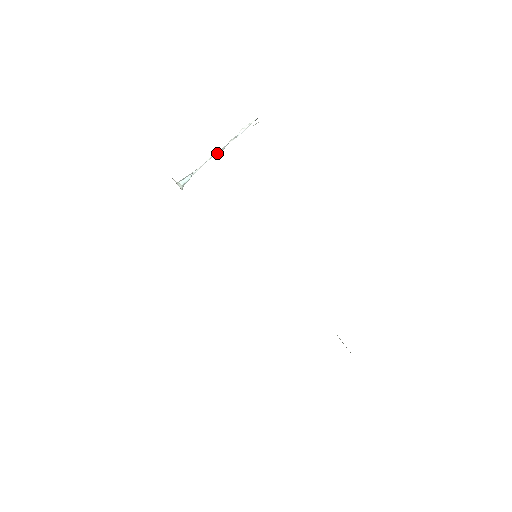
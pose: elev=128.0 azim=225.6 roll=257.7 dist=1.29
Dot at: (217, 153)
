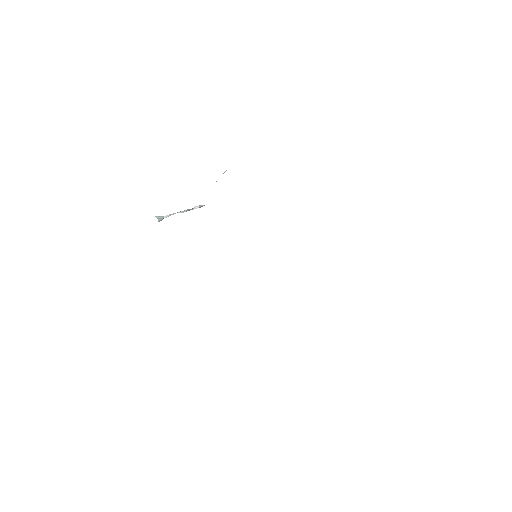
Dot at: (181, 212)
